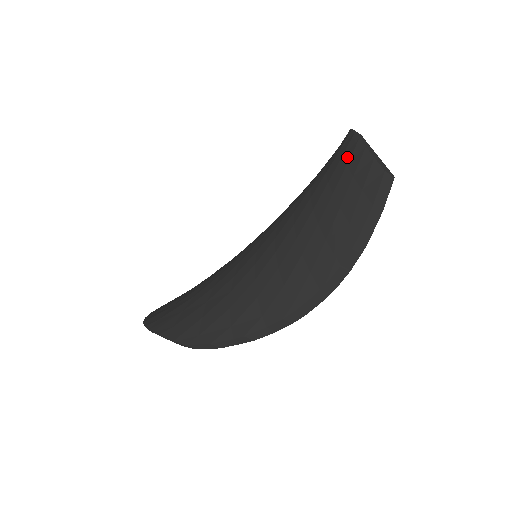
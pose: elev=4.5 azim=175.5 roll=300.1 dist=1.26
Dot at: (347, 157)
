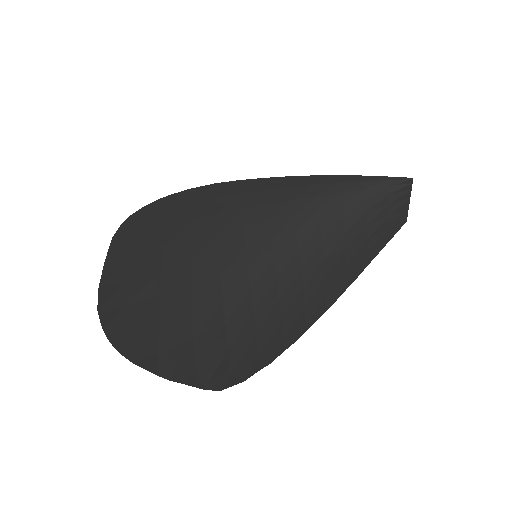
Dot at: (393, 198)
